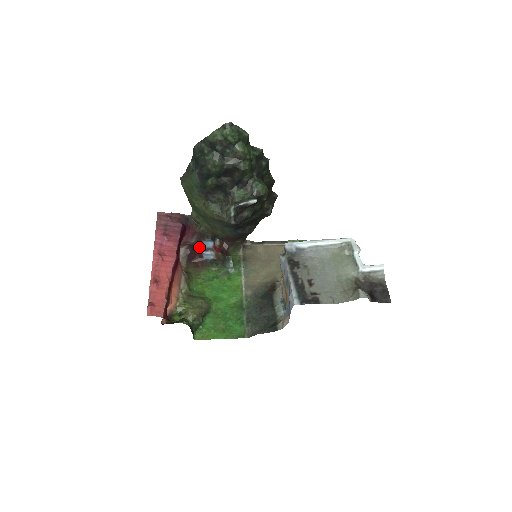
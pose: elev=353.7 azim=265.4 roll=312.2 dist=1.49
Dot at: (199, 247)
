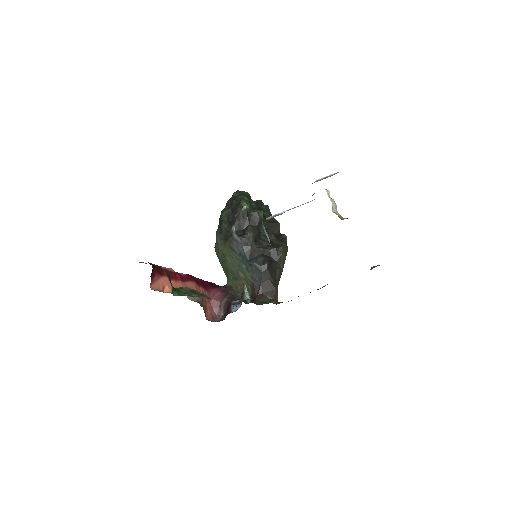
Dot at: (229, 305)
